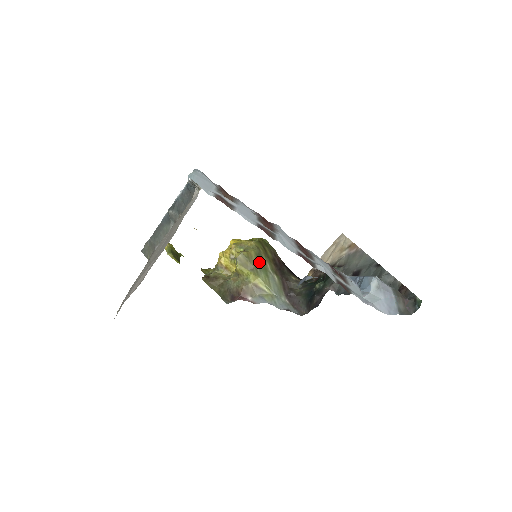
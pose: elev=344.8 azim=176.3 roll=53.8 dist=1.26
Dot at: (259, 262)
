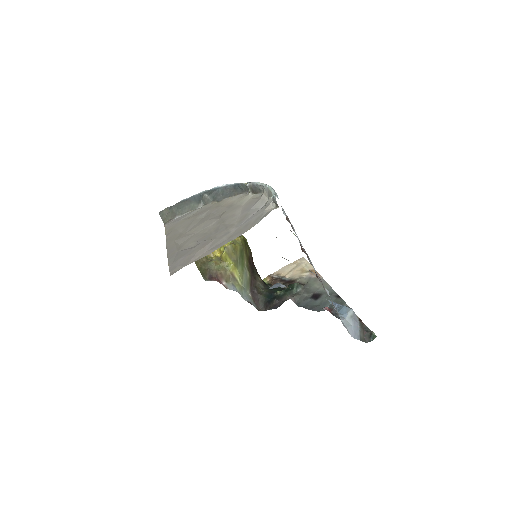
Dot at: (241, 257)
